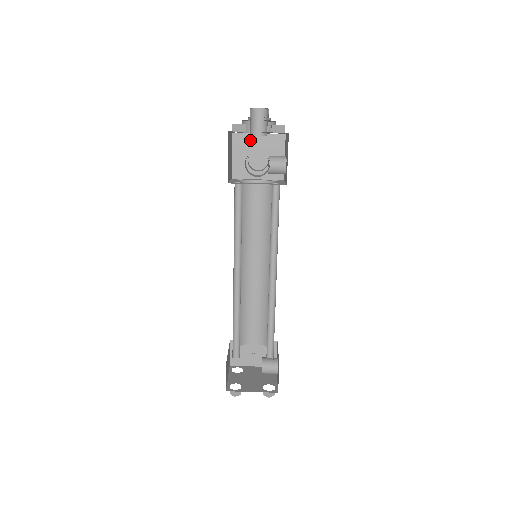
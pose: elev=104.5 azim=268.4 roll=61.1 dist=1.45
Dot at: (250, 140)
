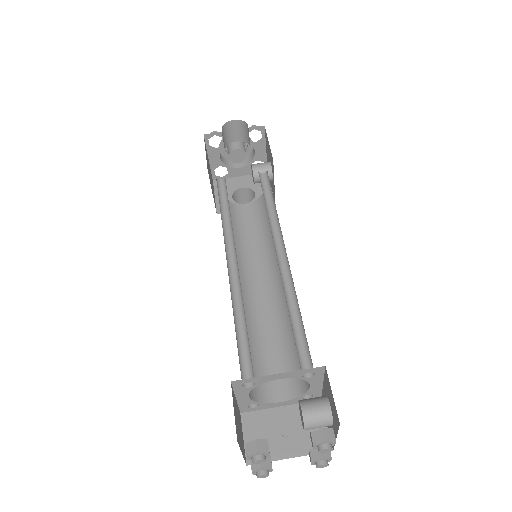
Dot at: (232, 182)
